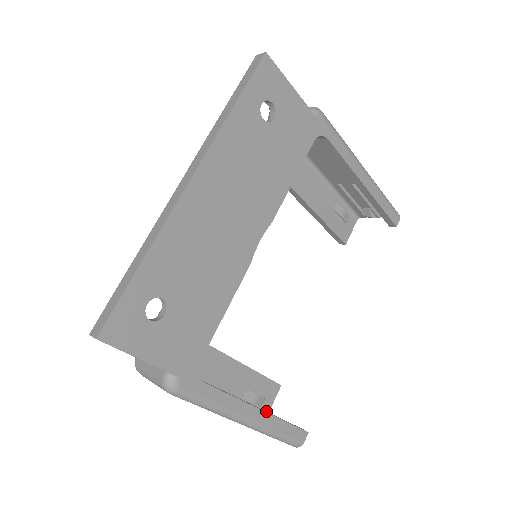
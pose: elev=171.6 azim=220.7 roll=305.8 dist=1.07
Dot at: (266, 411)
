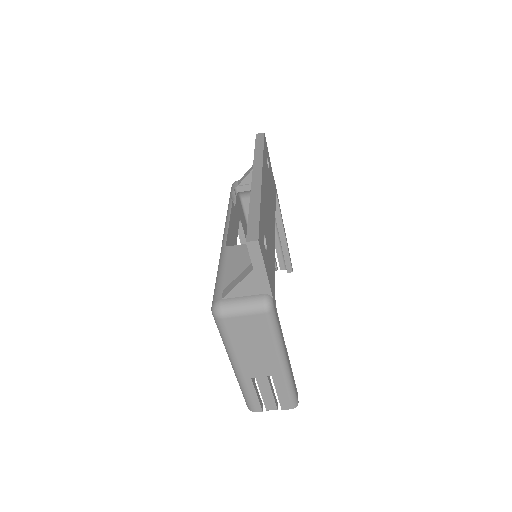
Dot at: occluded
